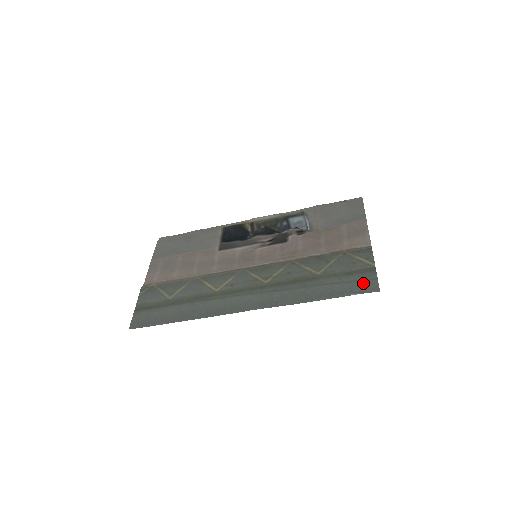
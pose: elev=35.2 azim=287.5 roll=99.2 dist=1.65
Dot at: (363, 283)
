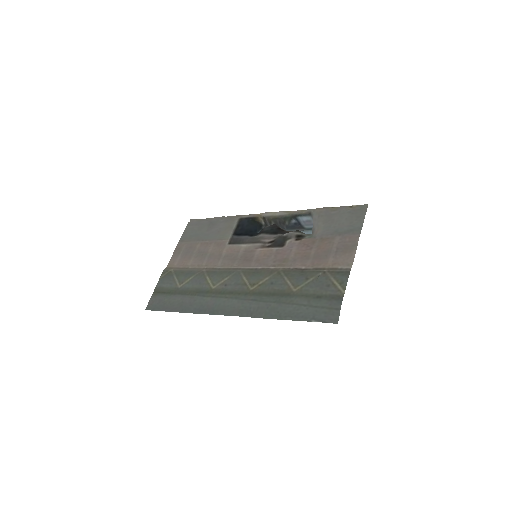
Dot at: (326, 311)
